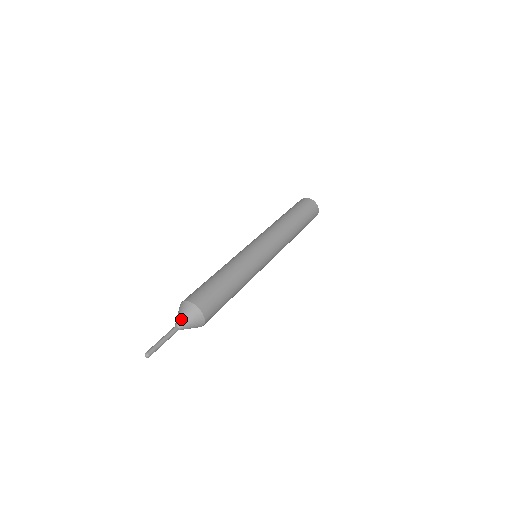
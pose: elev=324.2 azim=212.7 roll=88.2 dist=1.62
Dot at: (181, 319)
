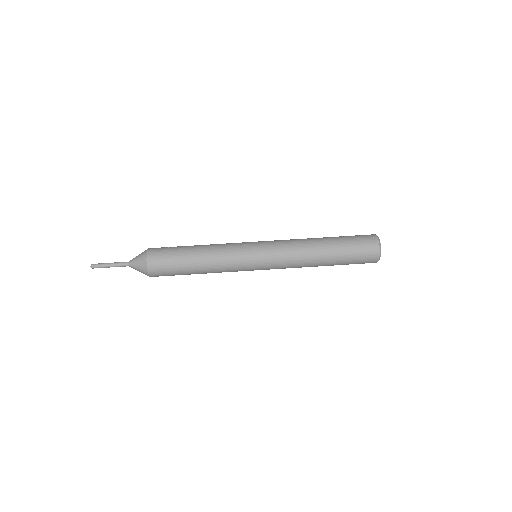
Dot at: (134, 265)
